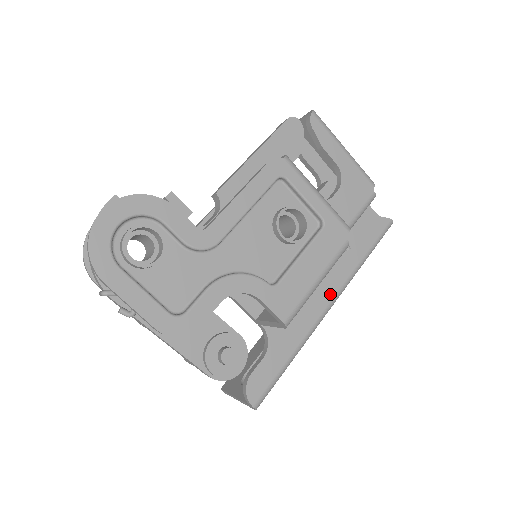
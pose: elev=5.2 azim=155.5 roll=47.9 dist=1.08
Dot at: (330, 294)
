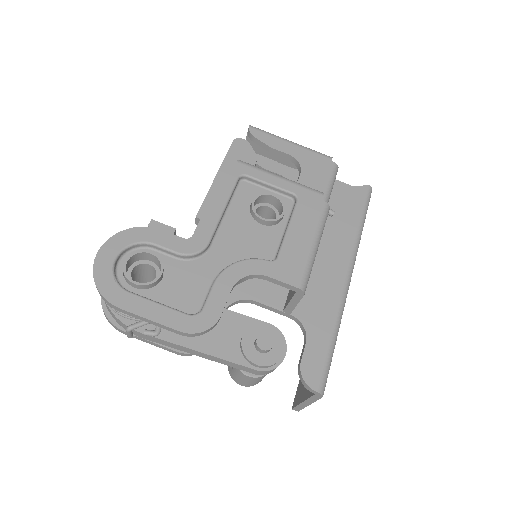
Dot at: (343, 265)
